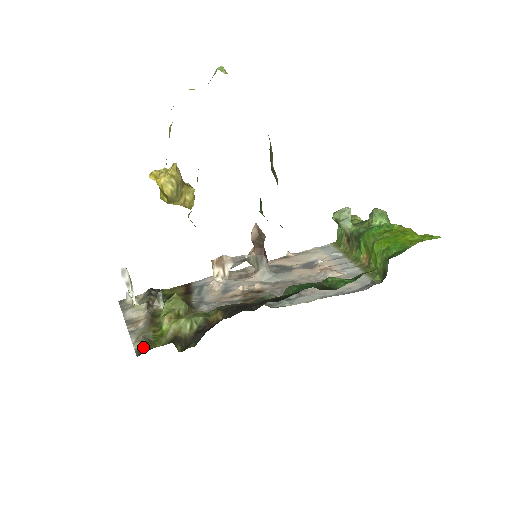
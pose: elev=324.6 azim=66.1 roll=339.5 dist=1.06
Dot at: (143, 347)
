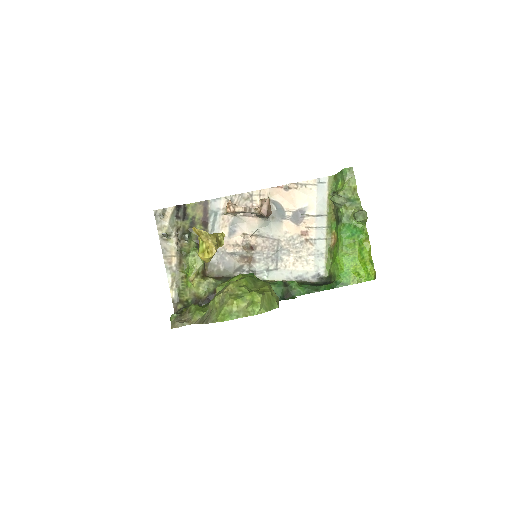
Dot at: (177, 299)
